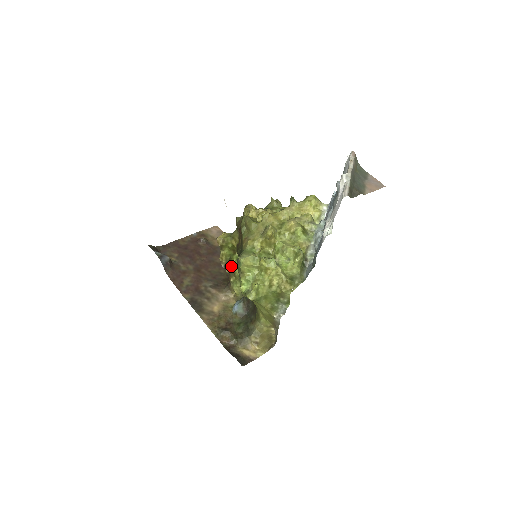
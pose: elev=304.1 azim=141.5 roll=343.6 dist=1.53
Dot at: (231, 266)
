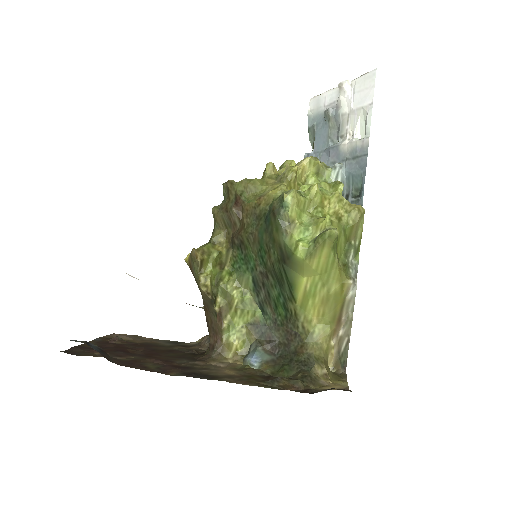
Dot at: (221, 295)
